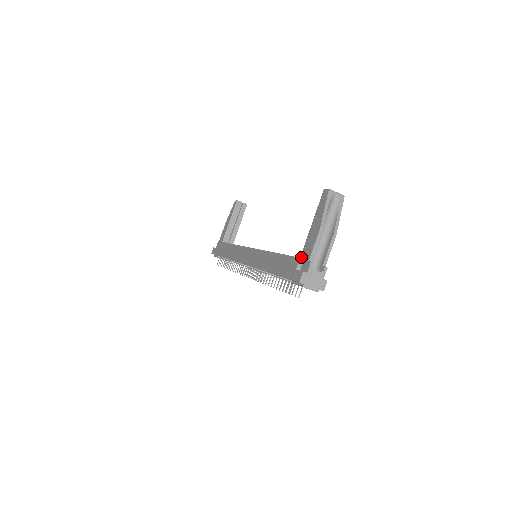
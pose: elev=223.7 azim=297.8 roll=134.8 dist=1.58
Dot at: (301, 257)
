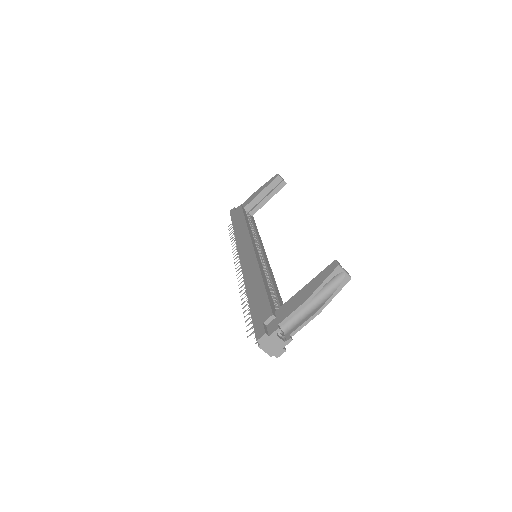
Dot at: (276, 312)
